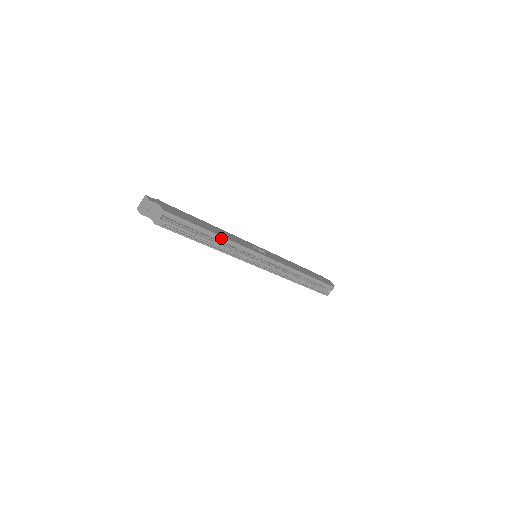
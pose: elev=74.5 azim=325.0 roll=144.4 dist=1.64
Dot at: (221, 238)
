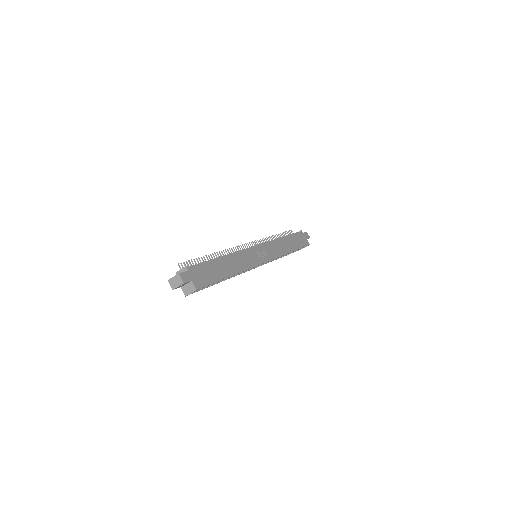
Dot at: (235, 273)
